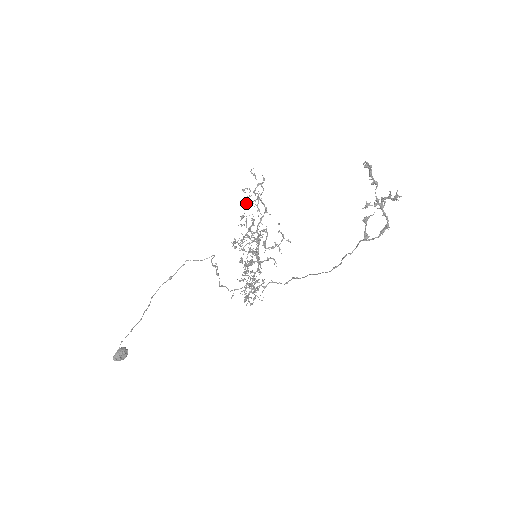
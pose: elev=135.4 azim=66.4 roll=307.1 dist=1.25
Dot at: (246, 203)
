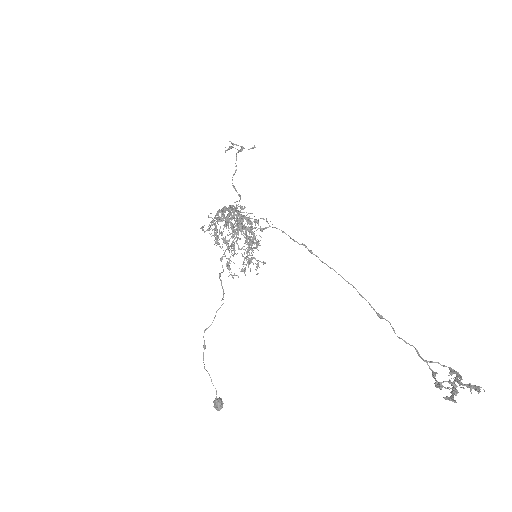
Dot at: occluded
